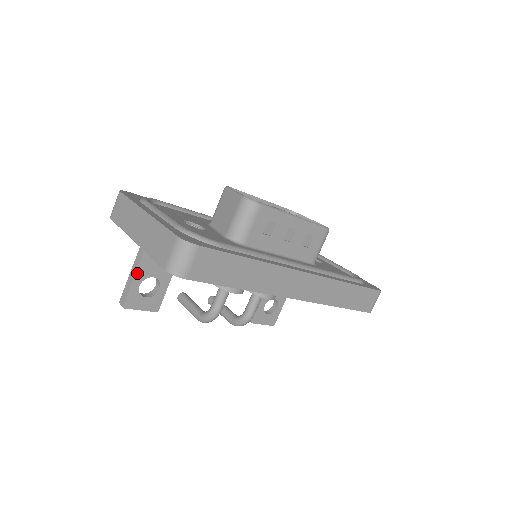
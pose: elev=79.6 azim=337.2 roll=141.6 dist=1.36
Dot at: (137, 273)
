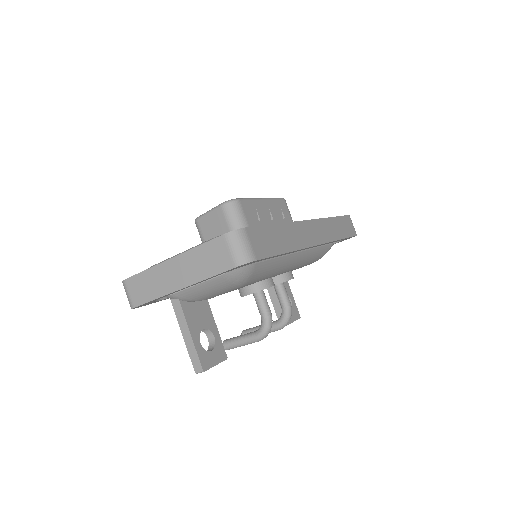
Dot at: (191, 333)
